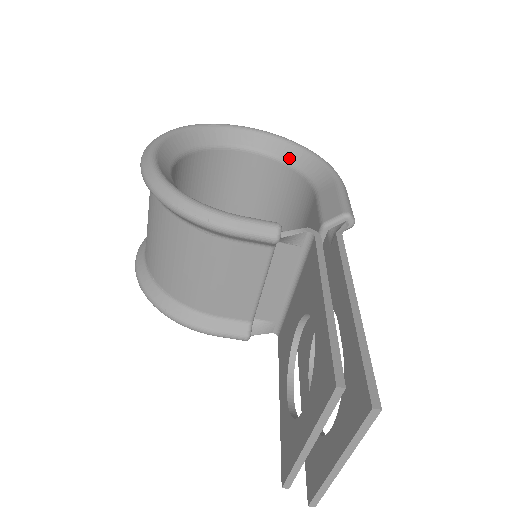
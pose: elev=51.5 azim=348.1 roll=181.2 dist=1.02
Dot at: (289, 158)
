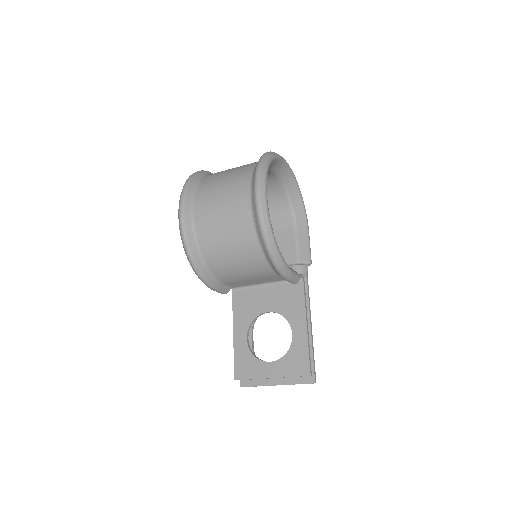
Dot at: (290, 192)
